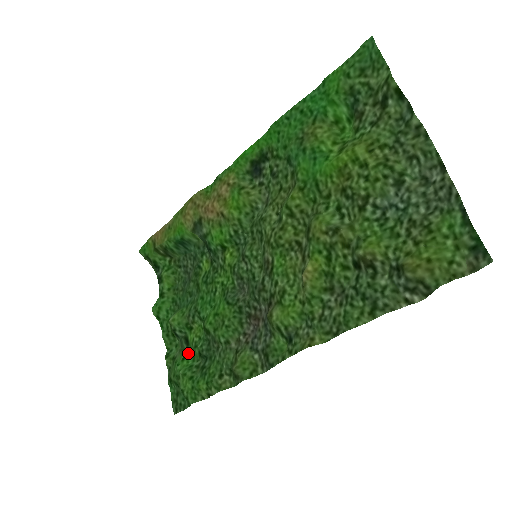
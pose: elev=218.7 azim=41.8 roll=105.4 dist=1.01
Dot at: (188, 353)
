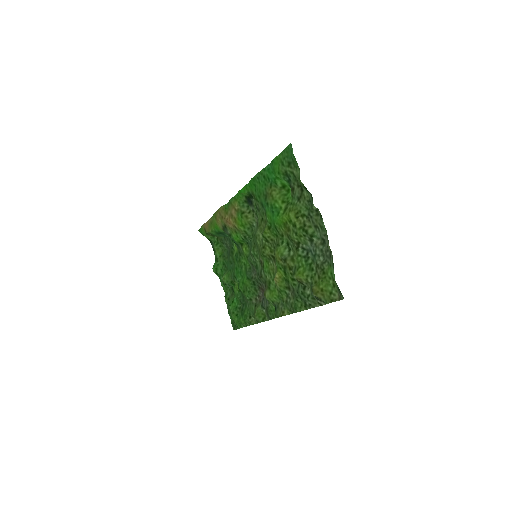
Dot at: (235, 299)
